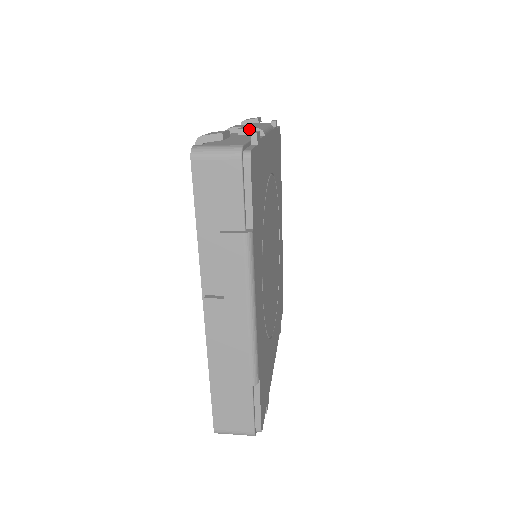
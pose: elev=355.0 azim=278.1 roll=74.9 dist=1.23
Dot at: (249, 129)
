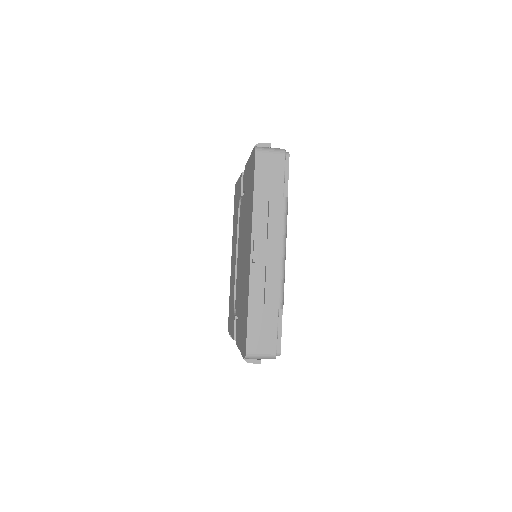
Dot at: occluded
